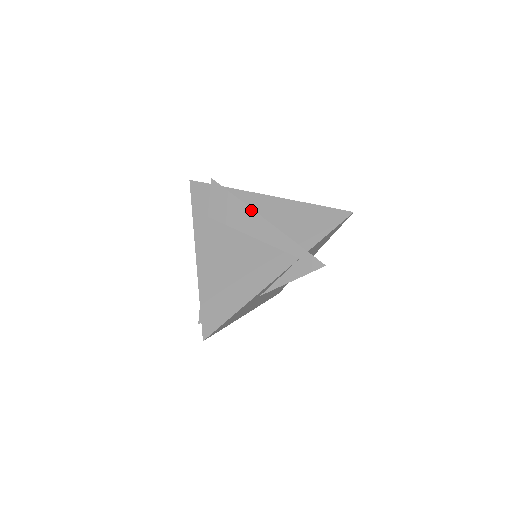
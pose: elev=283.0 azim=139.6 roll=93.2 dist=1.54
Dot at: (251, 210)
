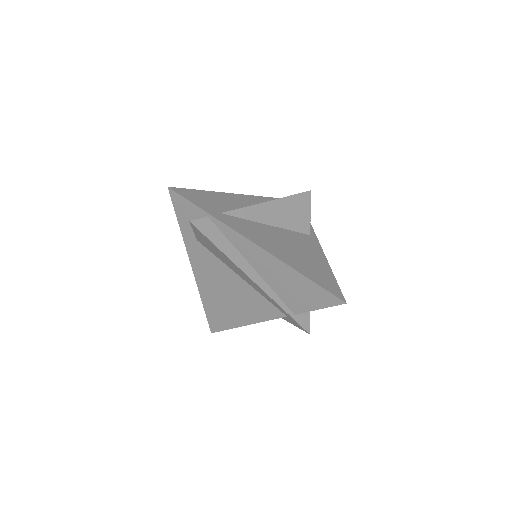
Dot at: (238, 268)
